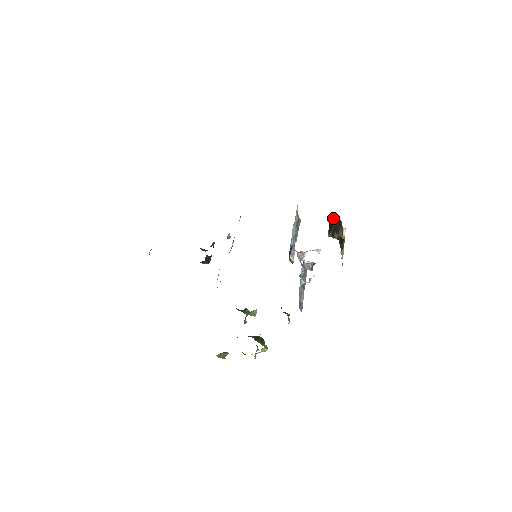
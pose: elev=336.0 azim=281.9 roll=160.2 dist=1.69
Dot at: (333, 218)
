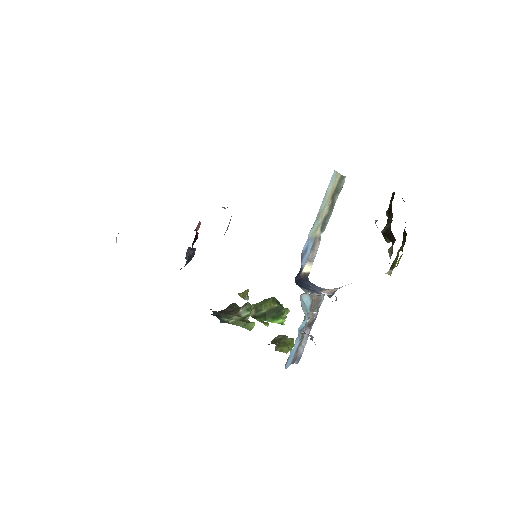
Dot at: (391, 209)
